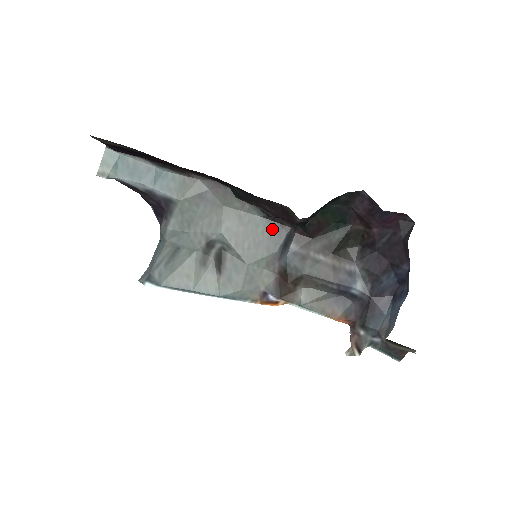
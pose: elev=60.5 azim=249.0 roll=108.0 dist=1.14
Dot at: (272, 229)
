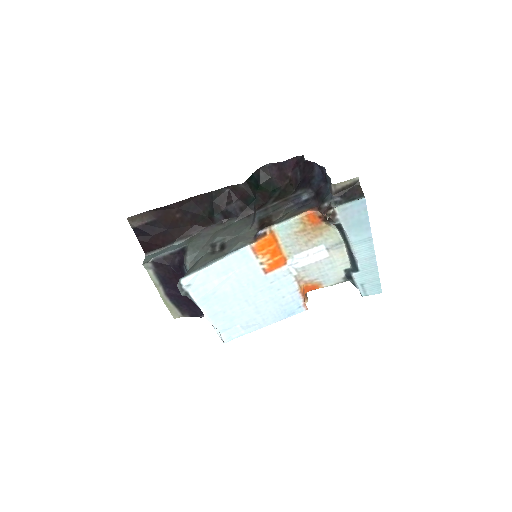
Dot at: (244, 220)
